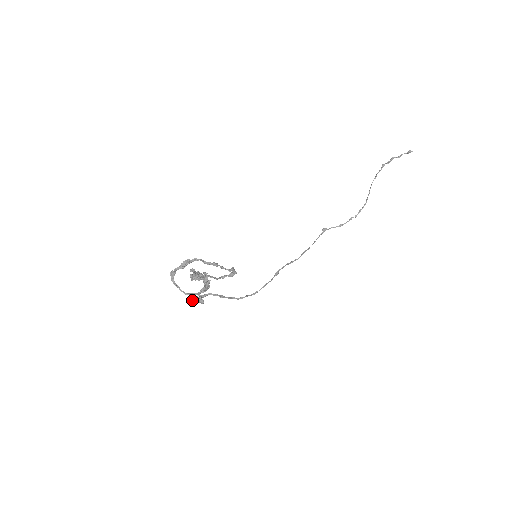
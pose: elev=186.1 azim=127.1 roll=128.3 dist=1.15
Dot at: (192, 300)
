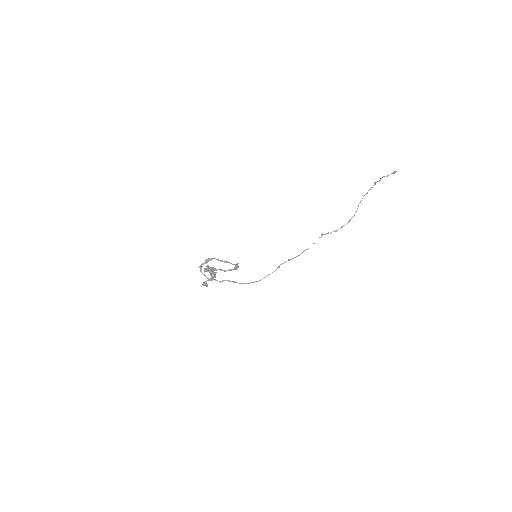
Dot at: (203, 284)
